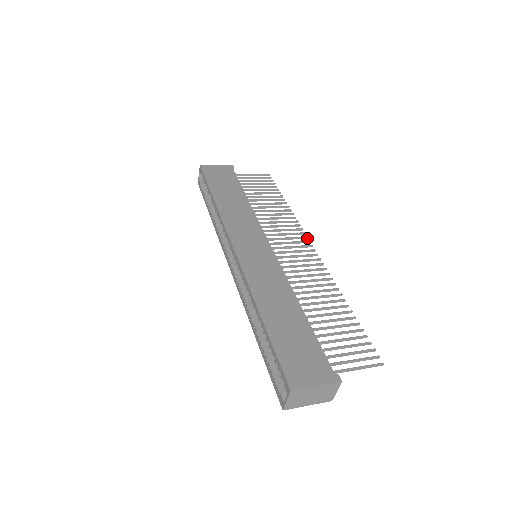
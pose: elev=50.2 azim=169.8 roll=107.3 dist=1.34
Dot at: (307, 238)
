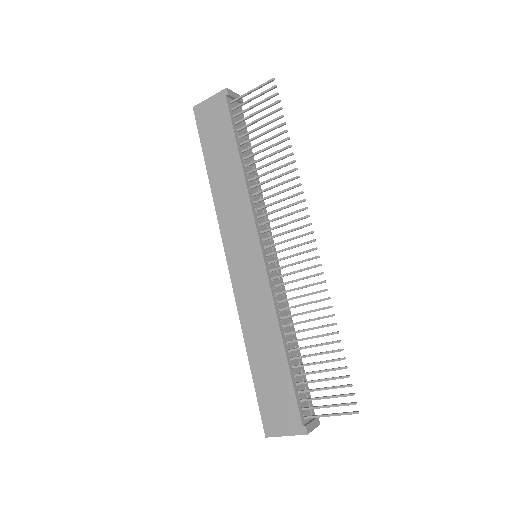
Dot at: (309, 216)
